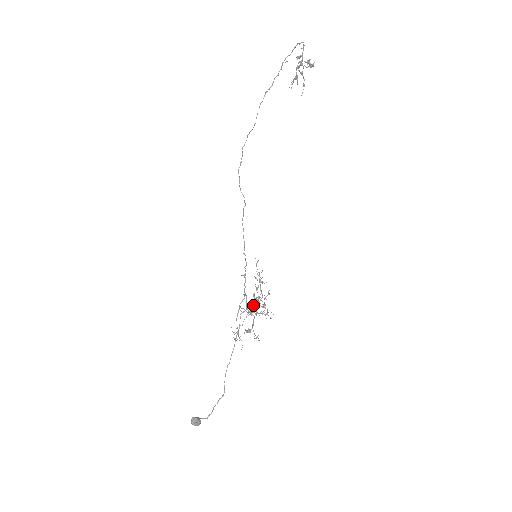
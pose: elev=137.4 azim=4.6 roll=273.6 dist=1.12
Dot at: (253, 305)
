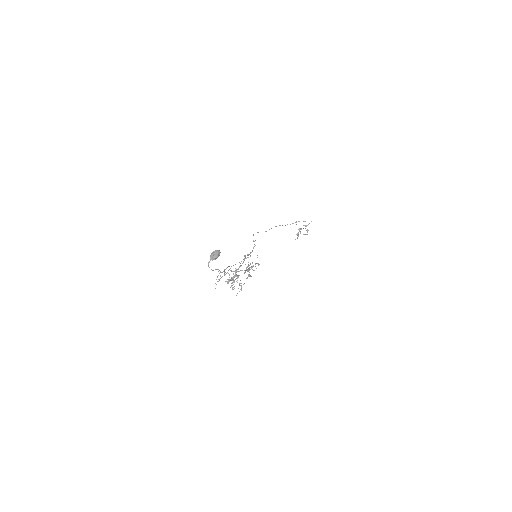
Dot at: occluded
